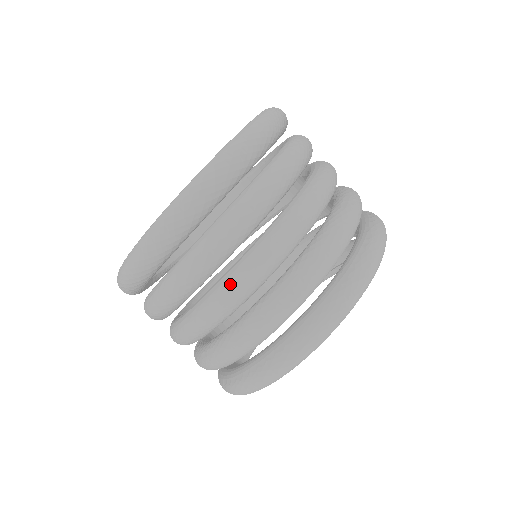
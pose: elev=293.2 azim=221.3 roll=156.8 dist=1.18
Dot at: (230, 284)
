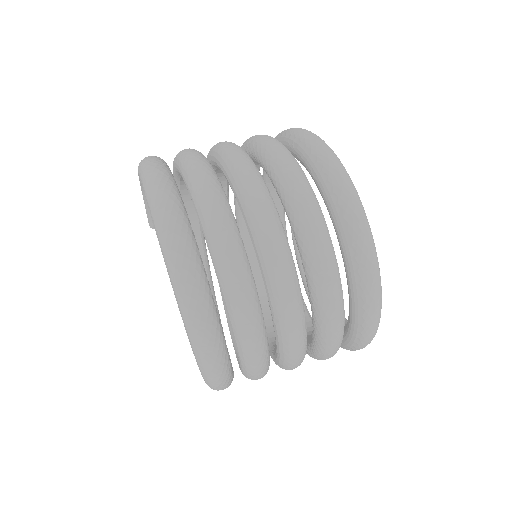
Dot at: (252, 205)
